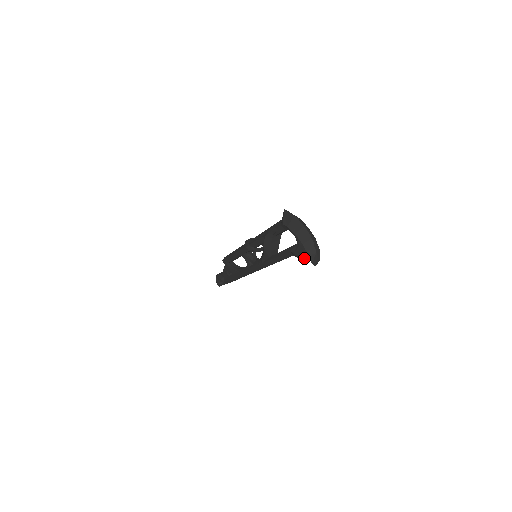
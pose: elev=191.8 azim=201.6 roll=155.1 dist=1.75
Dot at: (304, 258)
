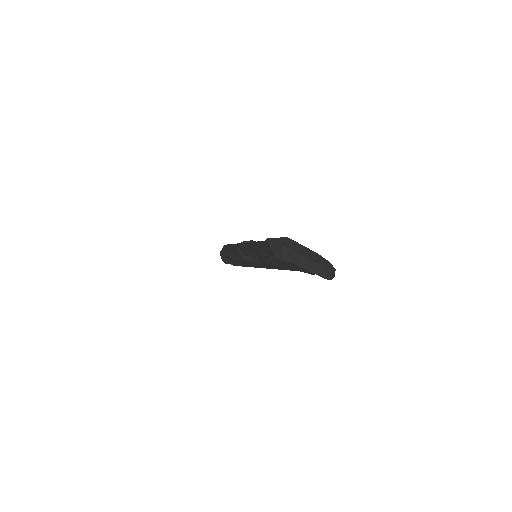
Dot at: occluded
